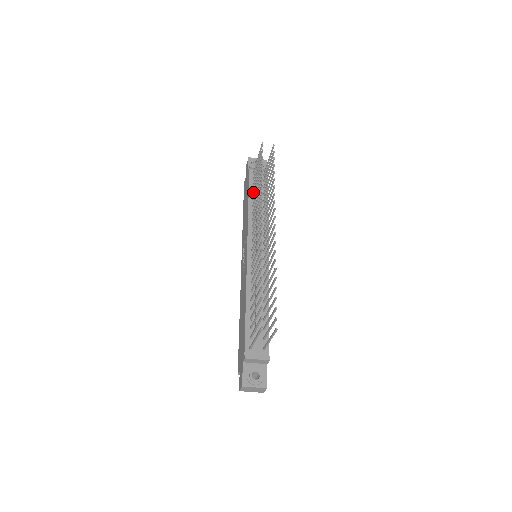
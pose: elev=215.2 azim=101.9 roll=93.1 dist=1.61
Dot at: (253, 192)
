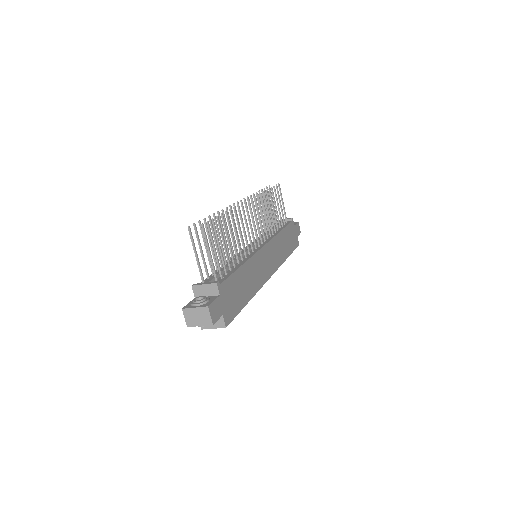
Dot at: (270, 228)
